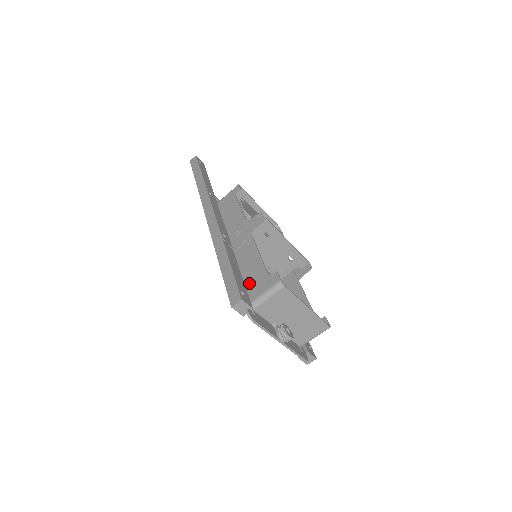
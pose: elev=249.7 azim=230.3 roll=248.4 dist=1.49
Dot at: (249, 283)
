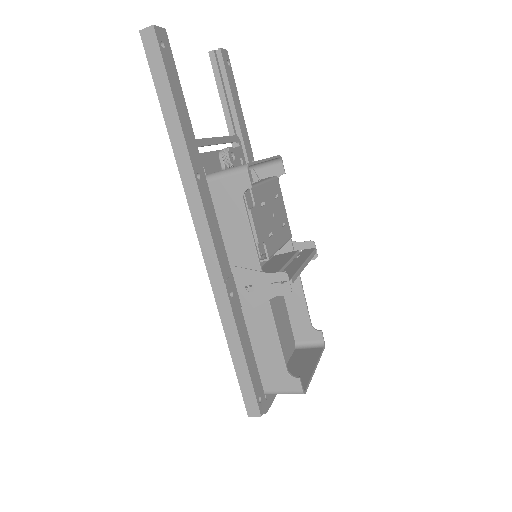
Dot at: (263, 368)
